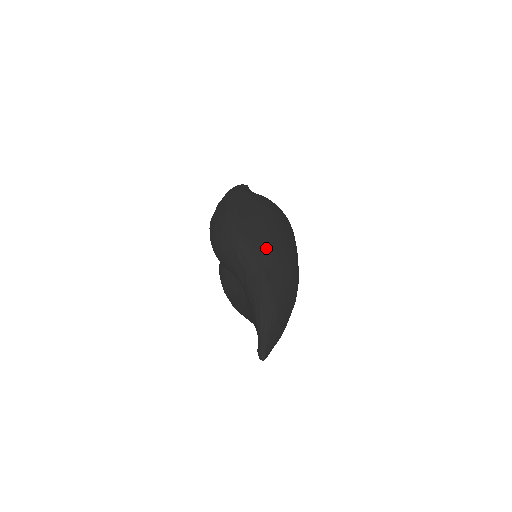
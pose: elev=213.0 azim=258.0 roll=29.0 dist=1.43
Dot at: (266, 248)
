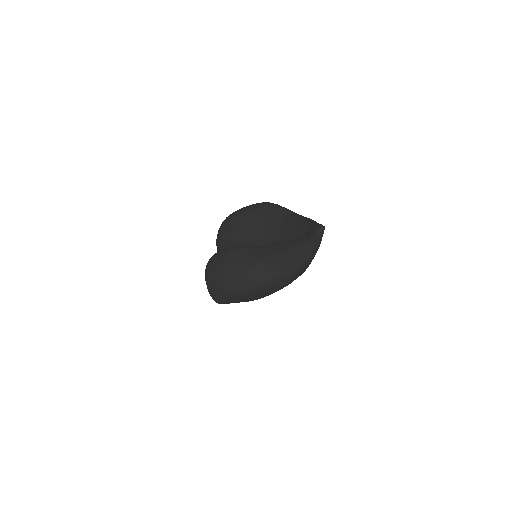
Dot at: occluded
